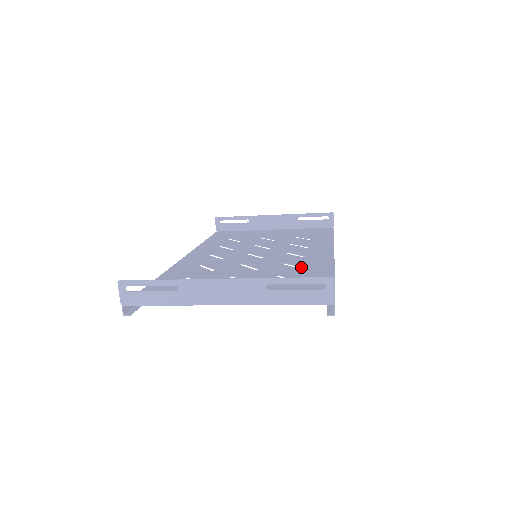
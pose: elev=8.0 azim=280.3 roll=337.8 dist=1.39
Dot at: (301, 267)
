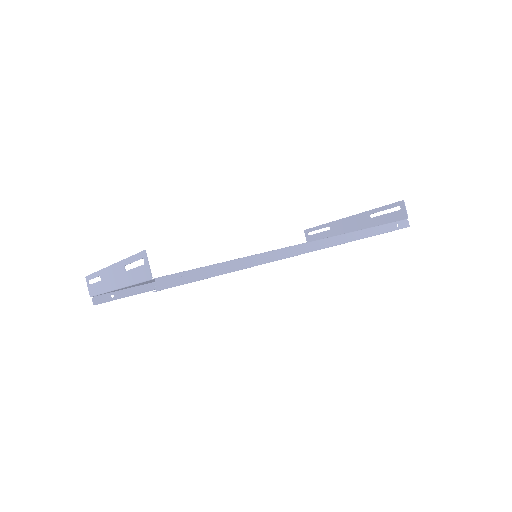
Dot at: occluded
